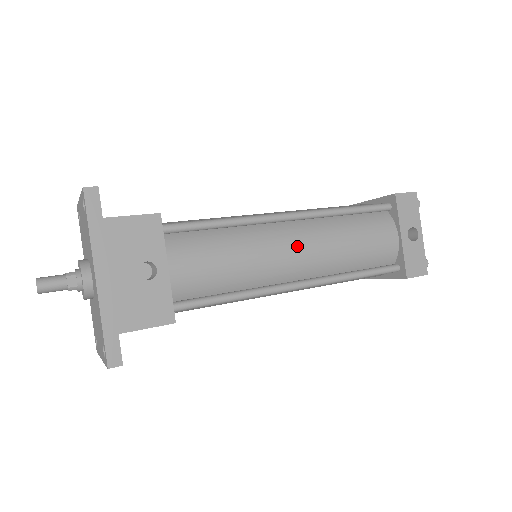
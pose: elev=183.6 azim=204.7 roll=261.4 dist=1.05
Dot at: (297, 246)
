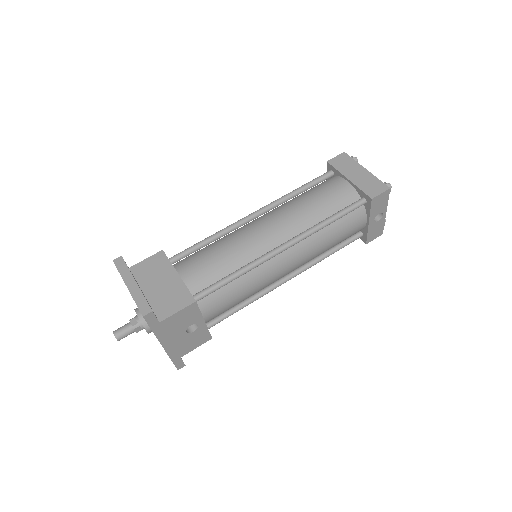
Dot at: (289, 265)
